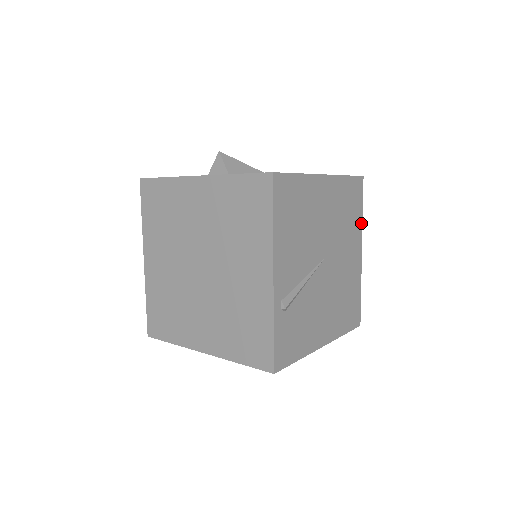
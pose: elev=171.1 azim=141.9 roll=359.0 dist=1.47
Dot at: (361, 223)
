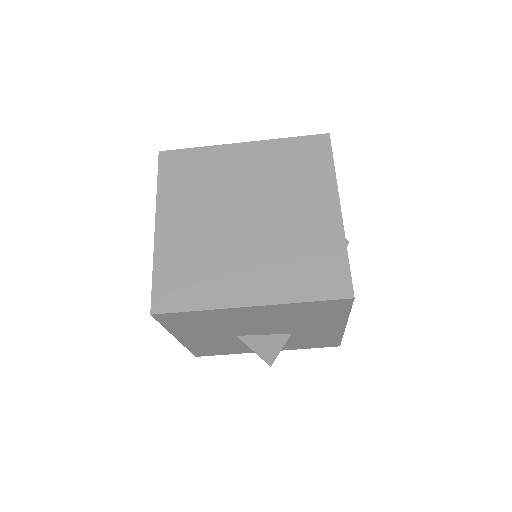
Dot at: occluded
